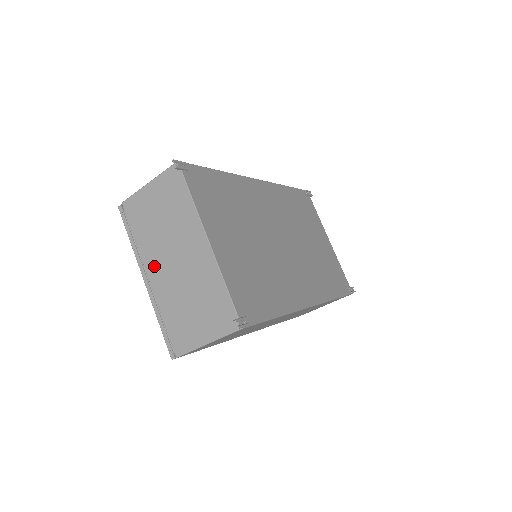
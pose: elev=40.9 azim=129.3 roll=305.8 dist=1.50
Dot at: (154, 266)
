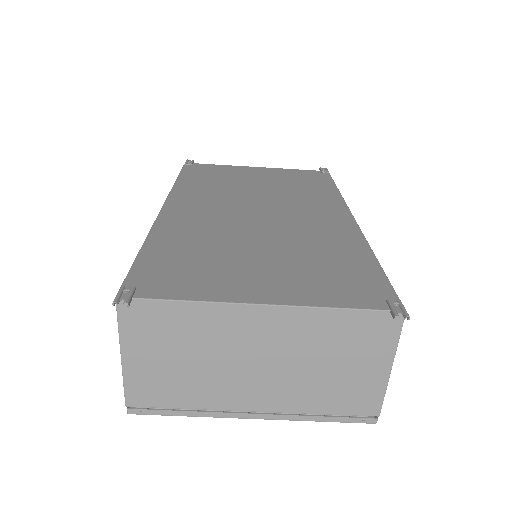
Dot at: (244, 397)
